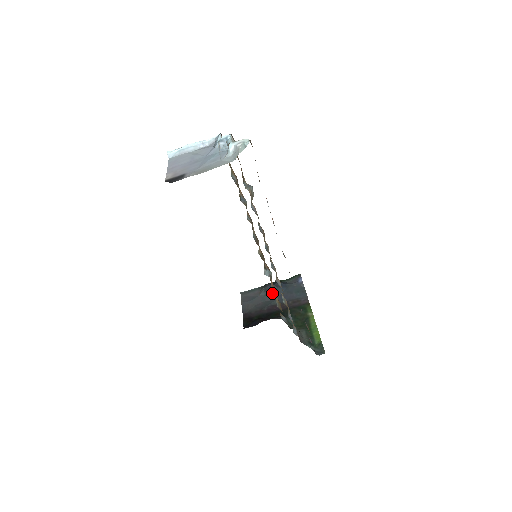
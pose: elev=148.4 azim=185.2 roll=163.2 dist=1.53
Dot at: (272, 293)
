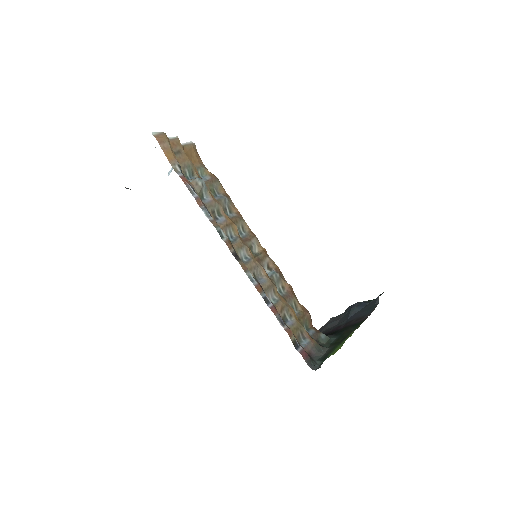
Dot at: (348, 314)
